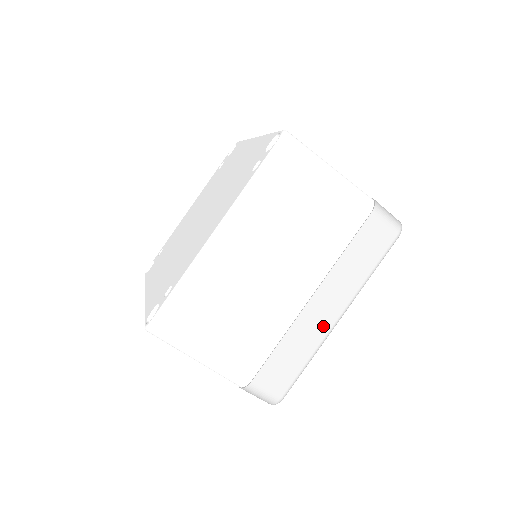
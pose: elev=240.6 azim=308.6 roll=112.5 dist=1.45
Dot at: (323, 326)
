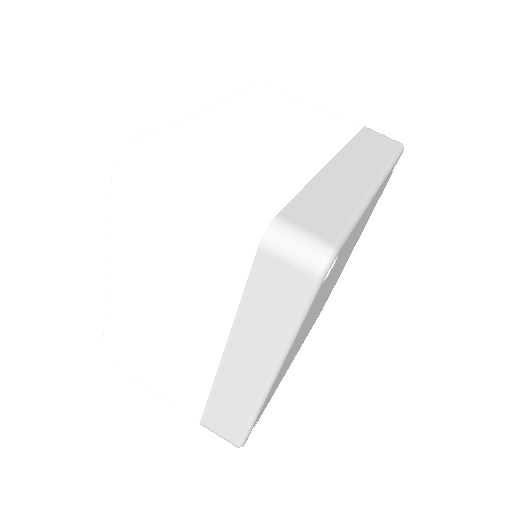
Dot at: (358, 186)
